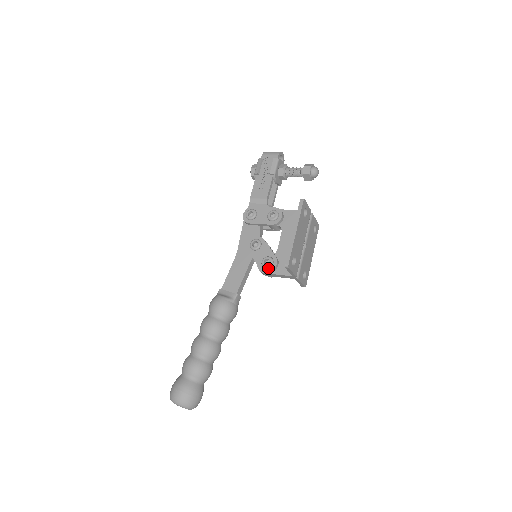
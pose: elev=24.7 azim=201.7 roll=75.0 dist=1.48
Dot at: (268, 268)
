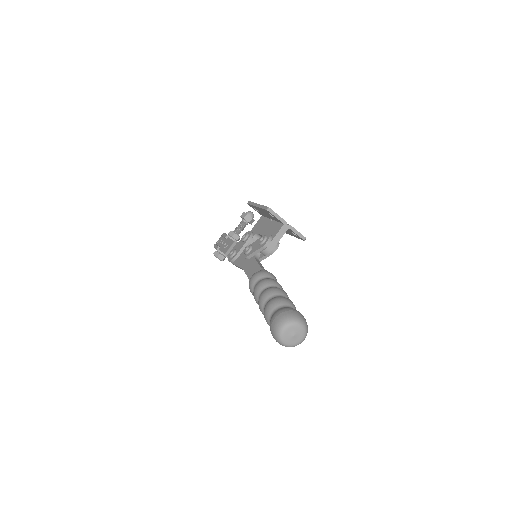
Dot at: (266, 240)
